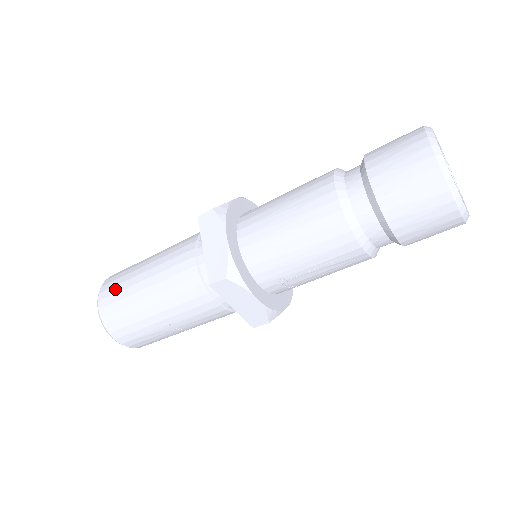
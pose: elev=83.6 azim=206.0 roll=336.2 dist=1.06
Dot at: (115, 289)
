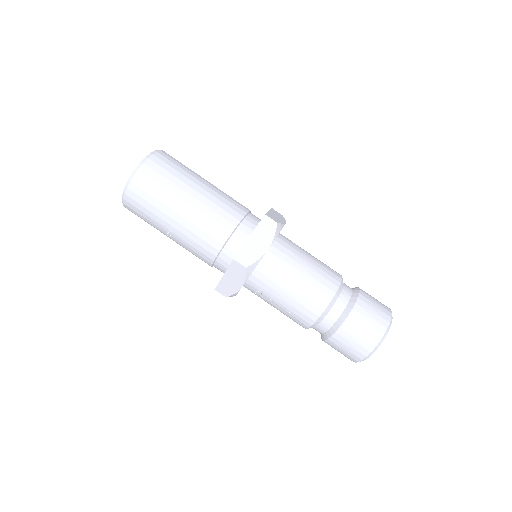
Dot at: (164, 172)
